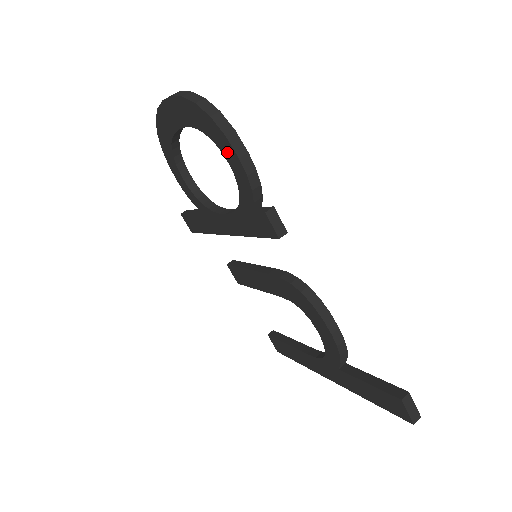
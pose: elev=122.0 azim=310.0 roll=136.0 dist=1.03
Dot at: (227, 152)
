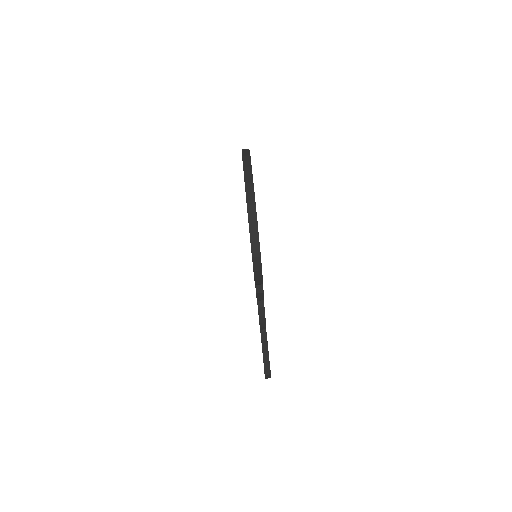
Dot at: occluded
